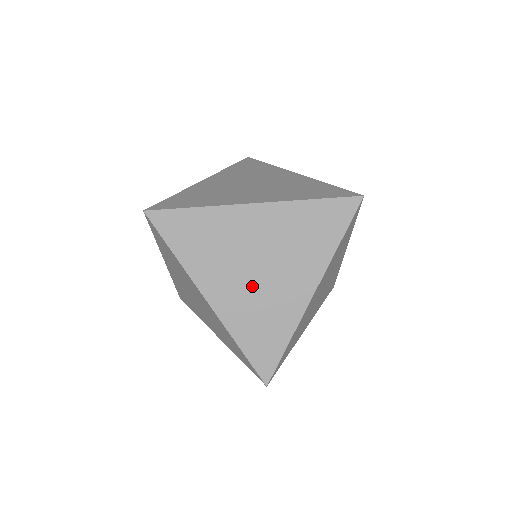
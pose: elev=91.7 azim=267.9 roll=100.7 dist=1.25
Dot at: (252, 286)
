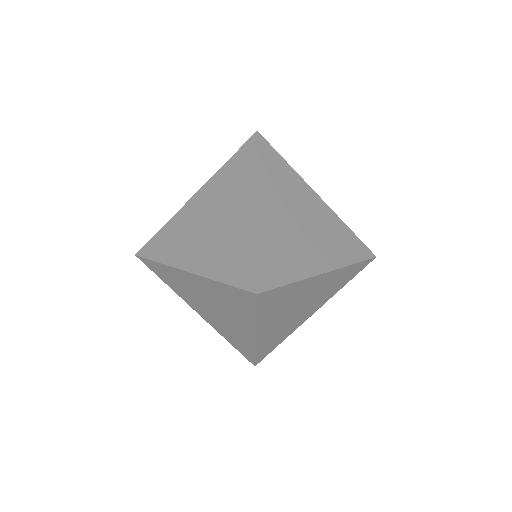
Dot at: (291, 227)
